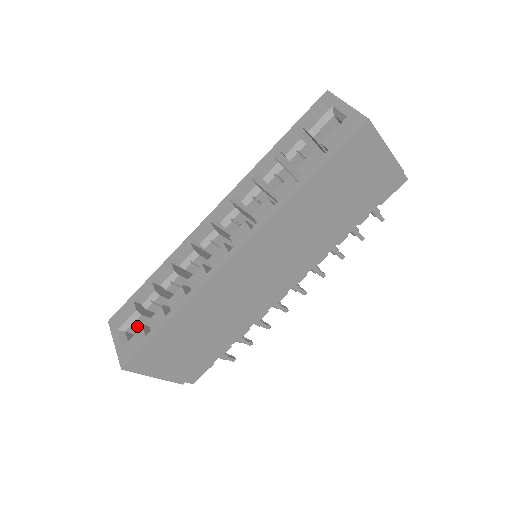
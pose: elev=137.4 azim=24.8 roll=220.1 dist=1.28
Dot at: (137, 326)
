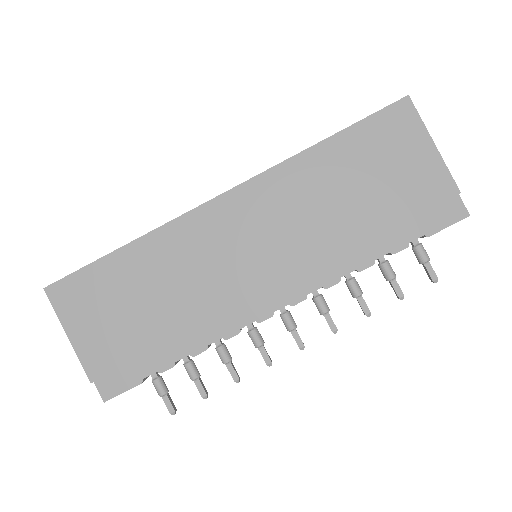
Dot at: occluded
